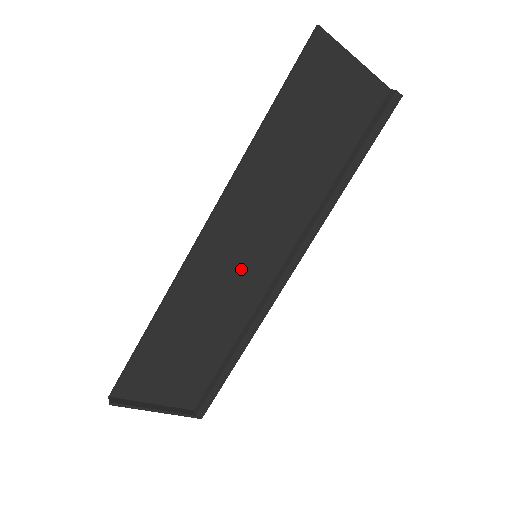
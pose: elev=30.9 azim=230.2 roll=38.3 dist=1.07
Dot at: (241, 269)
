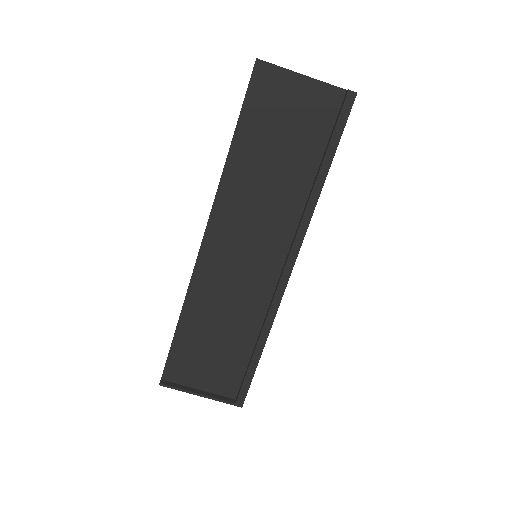
Dot at: (245, 268)
